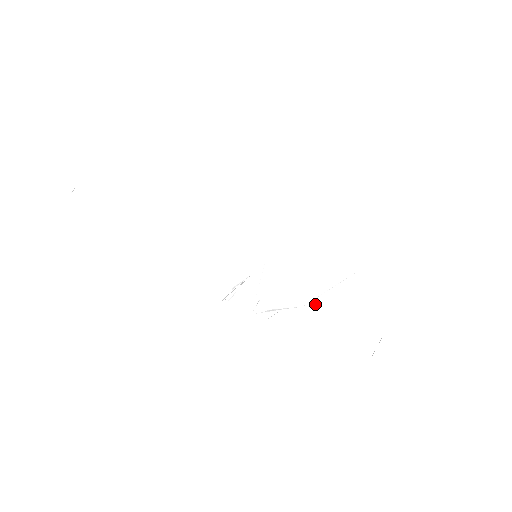
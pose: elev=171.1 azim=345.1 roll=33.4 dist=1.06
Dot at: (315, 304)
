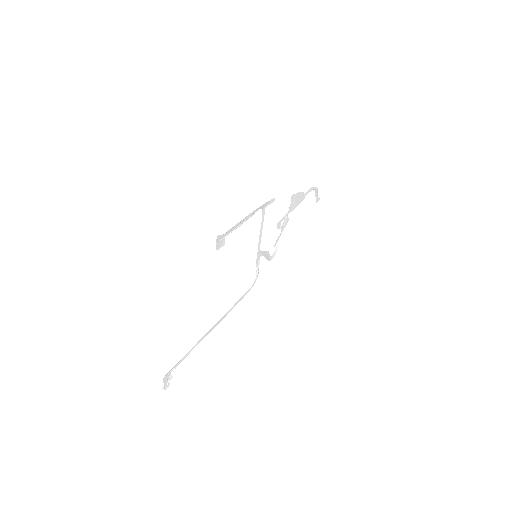
Dot at: occluded
